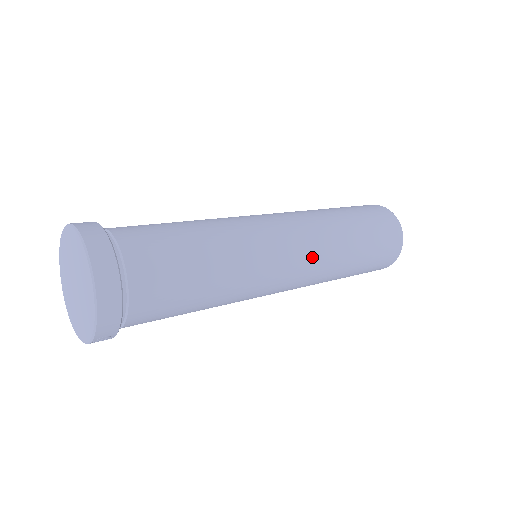
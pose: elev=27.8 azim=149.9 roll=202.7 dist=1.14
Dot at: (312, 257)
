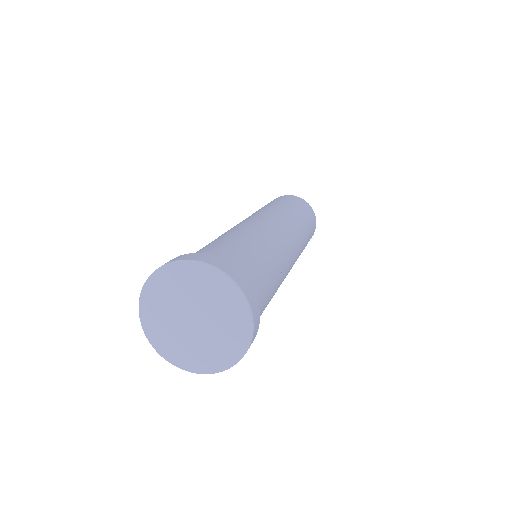
Dot at: (294, 233)
